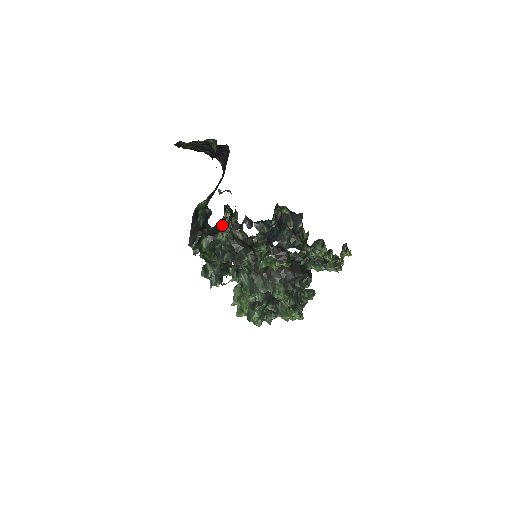
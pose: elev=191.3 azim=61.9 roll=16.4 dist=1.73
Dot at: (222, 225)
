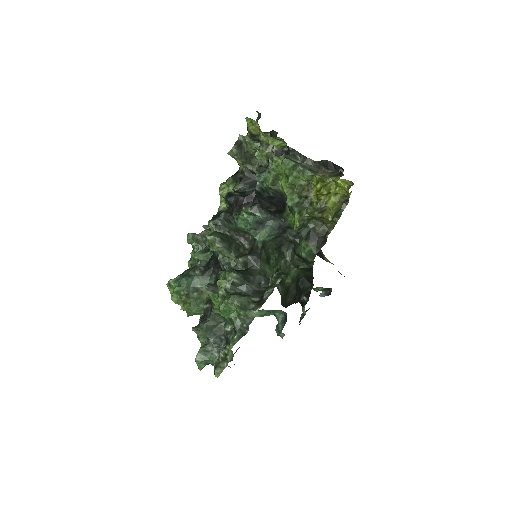
Dot at: occluded
